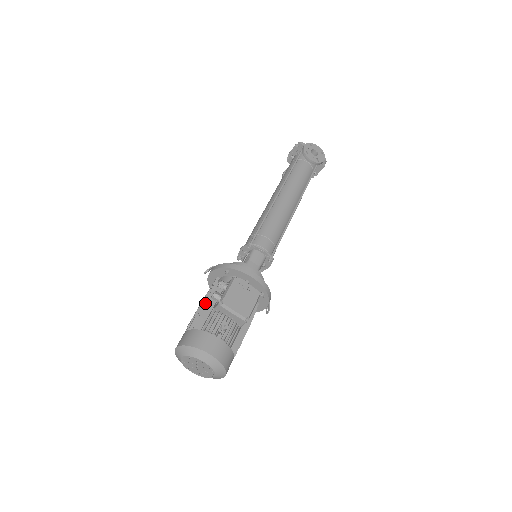
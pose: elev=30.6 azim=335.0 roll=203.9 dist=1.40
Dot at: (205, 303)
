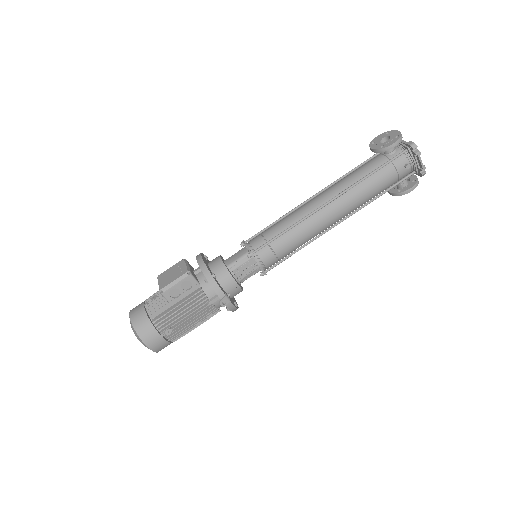
Dot at: occluded
